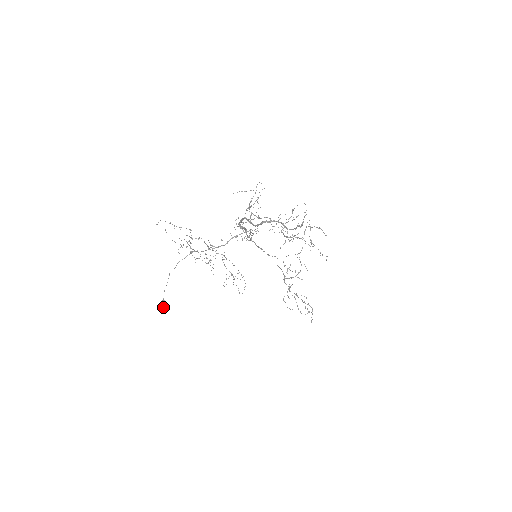
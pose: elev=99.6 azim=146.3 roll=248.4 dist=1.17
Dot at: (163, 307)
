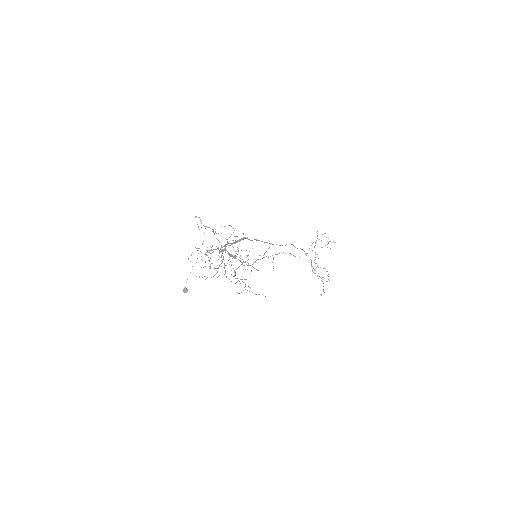
Dot at: occluded
